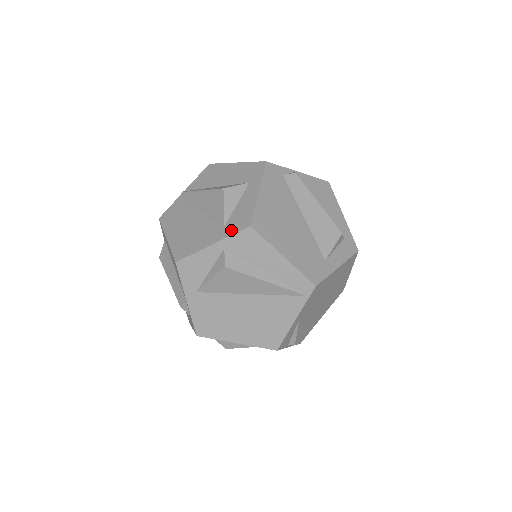
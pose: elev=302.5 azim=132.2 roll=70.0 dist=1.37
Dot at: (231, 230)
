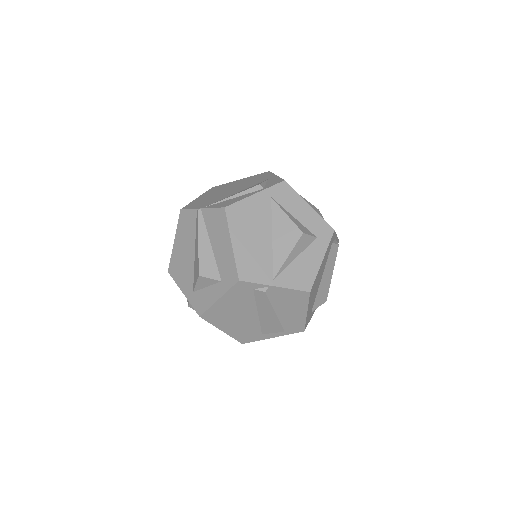
Dot at: (193, 302)
